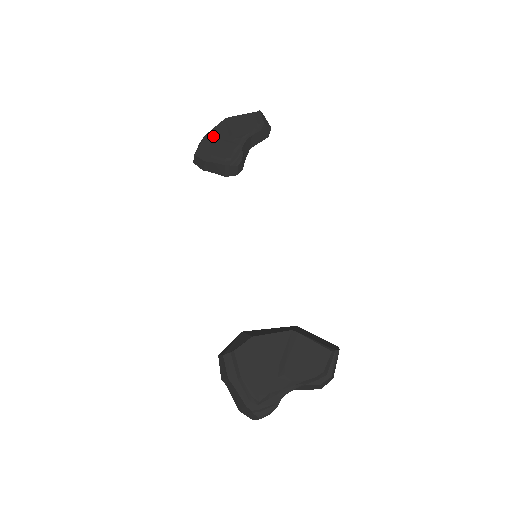
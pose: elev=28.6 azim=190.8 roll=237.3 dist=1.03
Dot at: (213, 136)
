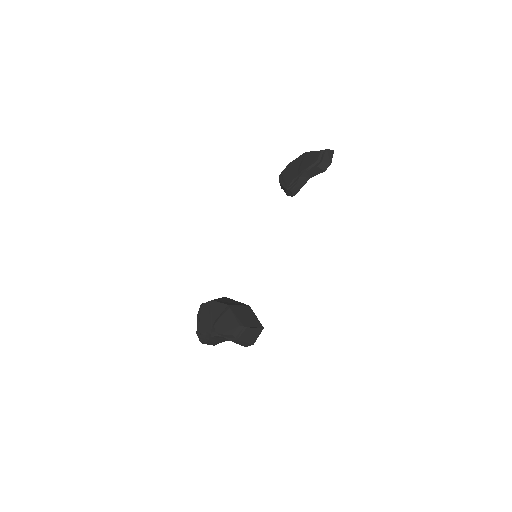
Dot at: (292, 165)
